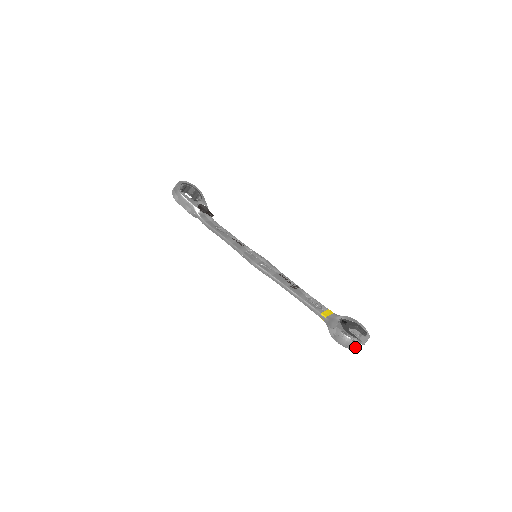
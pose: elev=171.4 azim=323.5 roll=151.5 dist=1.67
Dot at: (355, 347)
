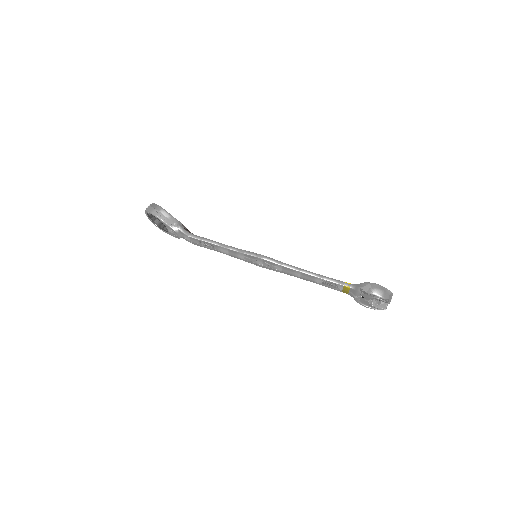
Dot at: (390, 298)
